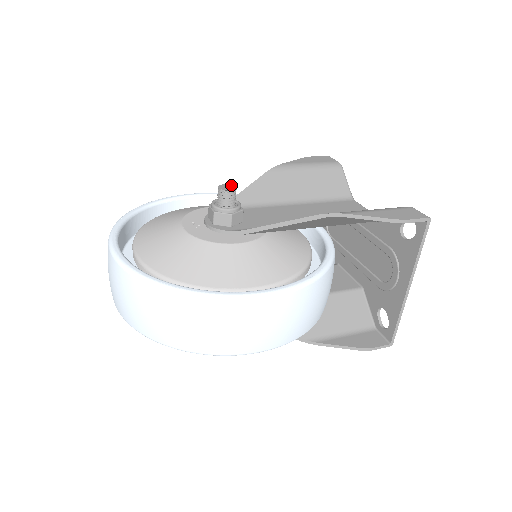
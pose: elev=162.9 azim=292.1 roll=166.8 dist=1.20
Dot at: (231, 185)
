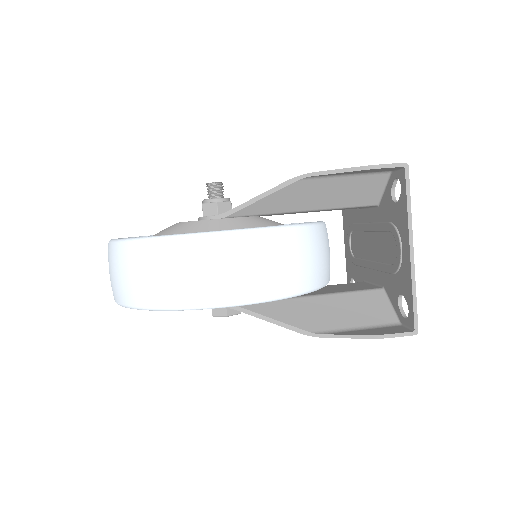
Dot at: occluded
